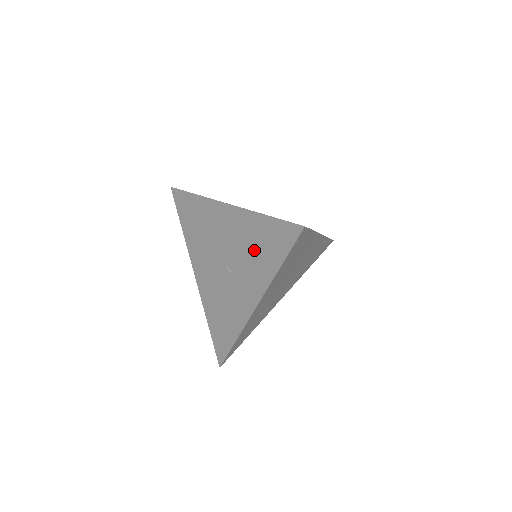
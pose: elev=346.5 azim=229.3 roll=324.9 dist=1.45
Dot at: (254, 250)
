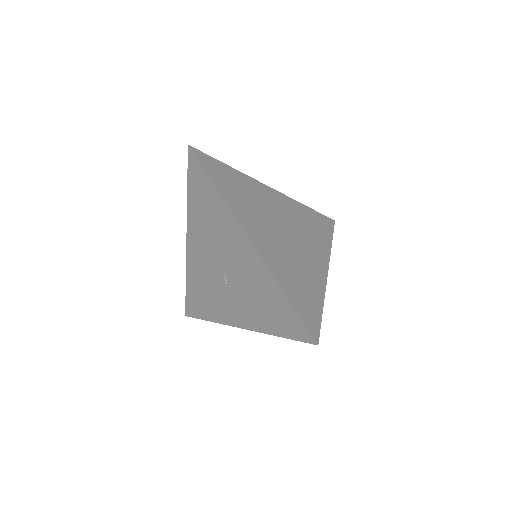
Dot at: (260, 300)
